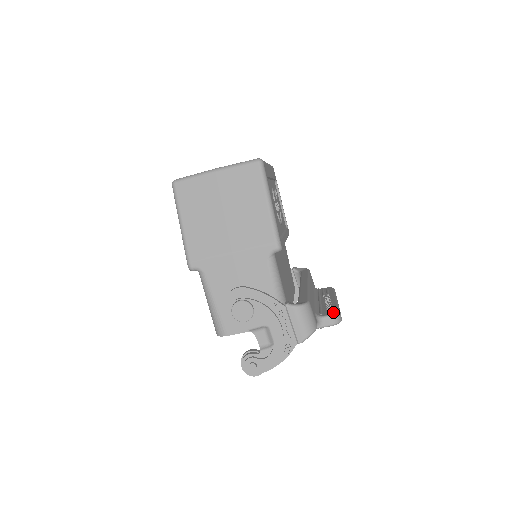
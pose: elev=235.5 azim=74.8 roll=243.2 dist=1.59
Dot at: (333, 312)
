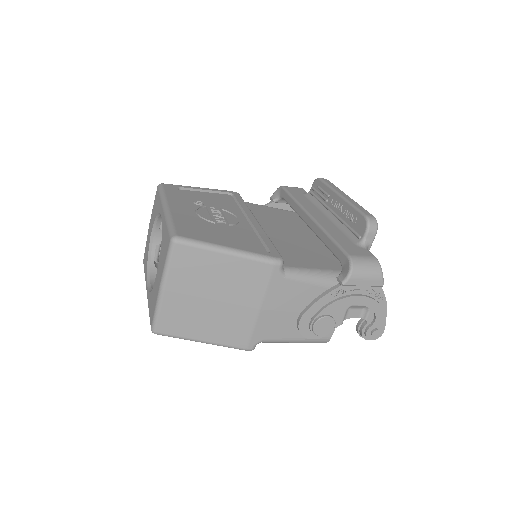
Dot at: (364, 224)
